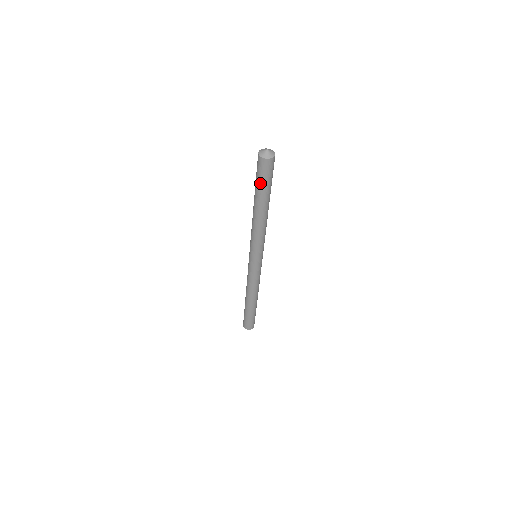
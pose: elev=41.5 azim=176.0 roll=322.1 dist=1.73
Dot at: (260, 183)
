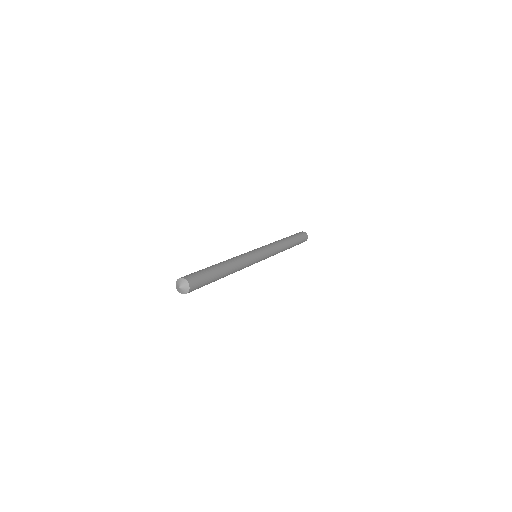
Dot at: occluded
